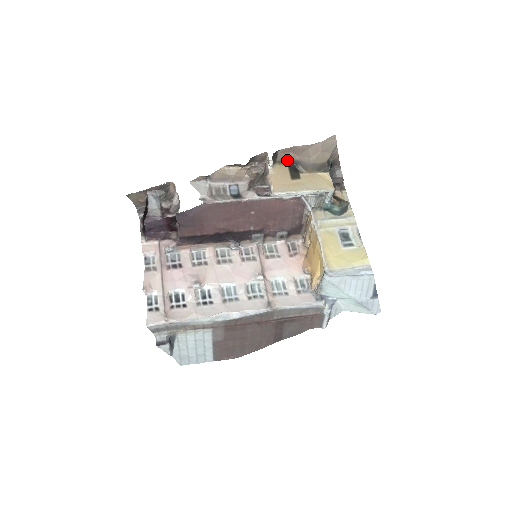
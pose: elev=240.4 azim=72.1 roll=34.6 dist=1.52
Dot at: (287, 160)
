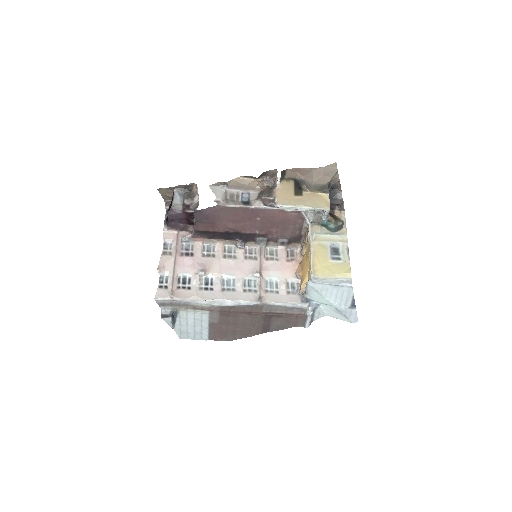
Dot at: (294, 178)
